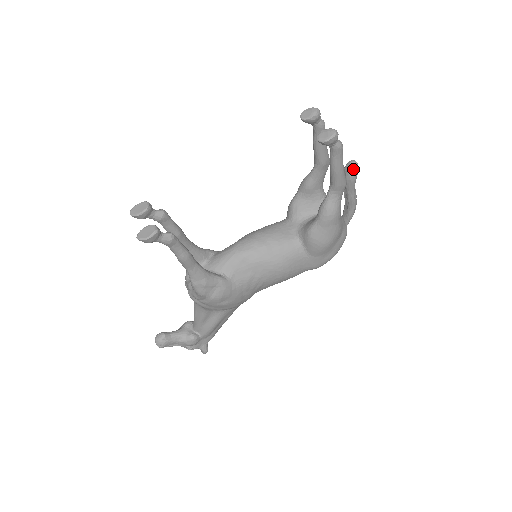
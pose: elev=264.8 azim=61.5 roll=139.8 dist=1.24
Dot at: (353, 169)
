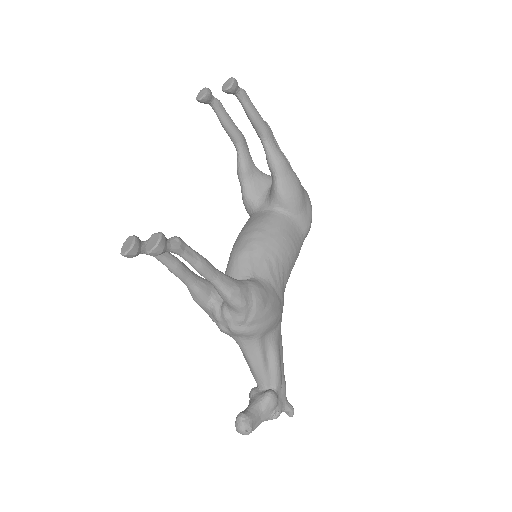
Dot at: occluded
